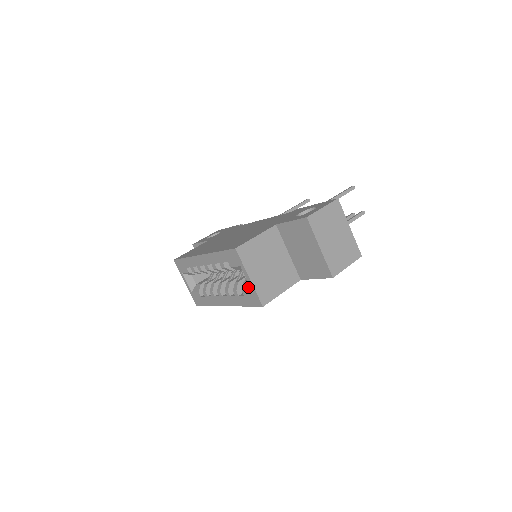
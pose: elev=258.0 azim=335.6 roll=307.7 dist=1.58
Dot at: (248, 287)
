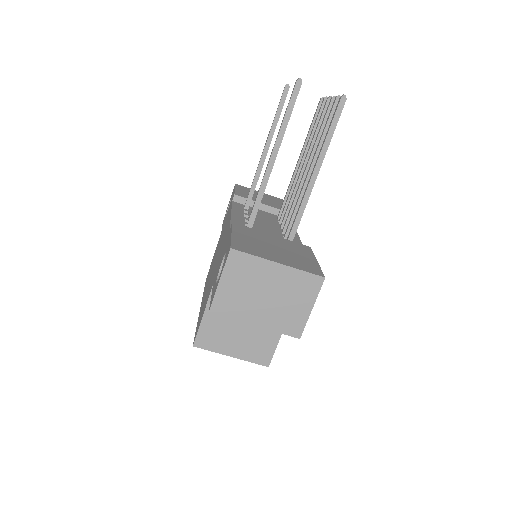
Dot at: occluded
